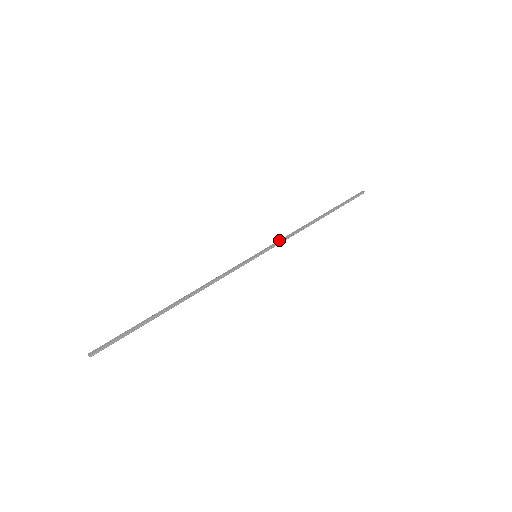
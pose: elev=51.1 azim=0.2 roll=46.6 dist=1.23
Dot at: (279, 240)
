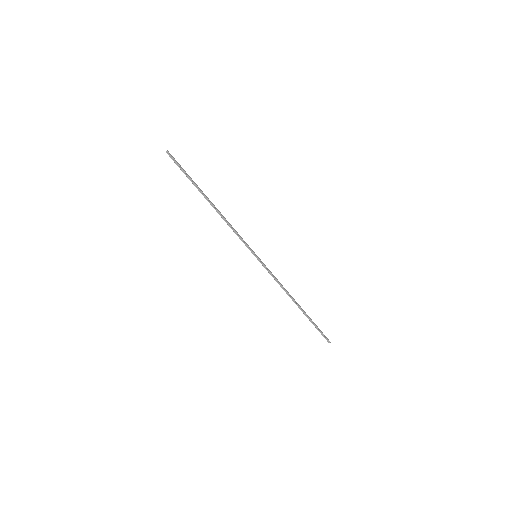
Dot at: occluded
